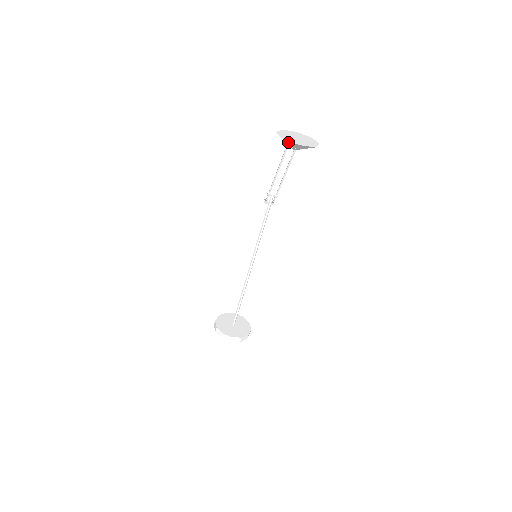
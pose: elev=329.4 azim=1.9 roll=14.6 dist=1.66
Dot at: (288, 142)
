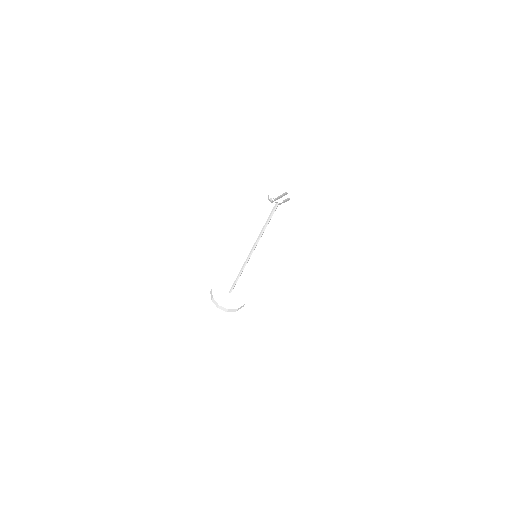
Dot at: (301, 210)
